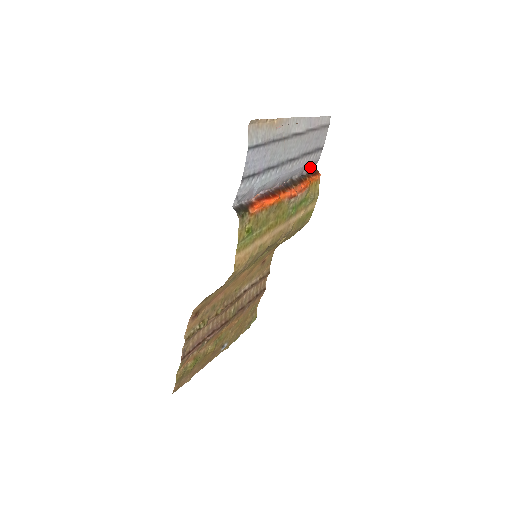
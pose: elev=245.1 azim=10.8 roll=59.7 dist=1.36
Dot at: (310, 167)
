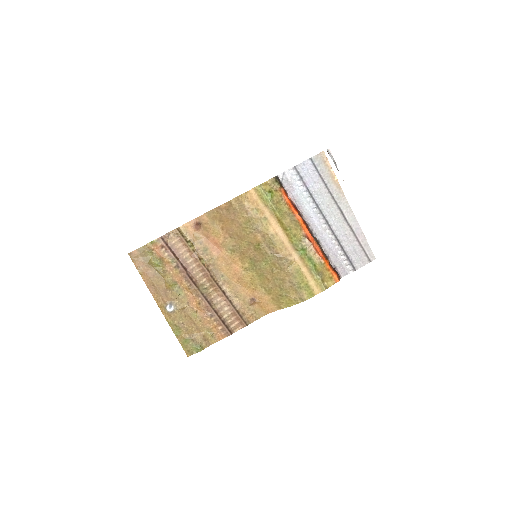
Dot at: (337, 269)
